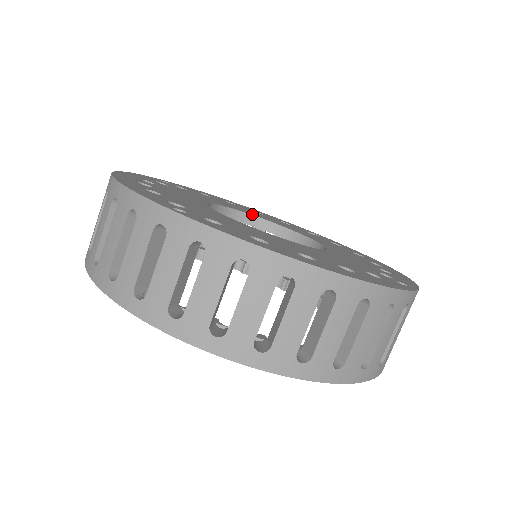
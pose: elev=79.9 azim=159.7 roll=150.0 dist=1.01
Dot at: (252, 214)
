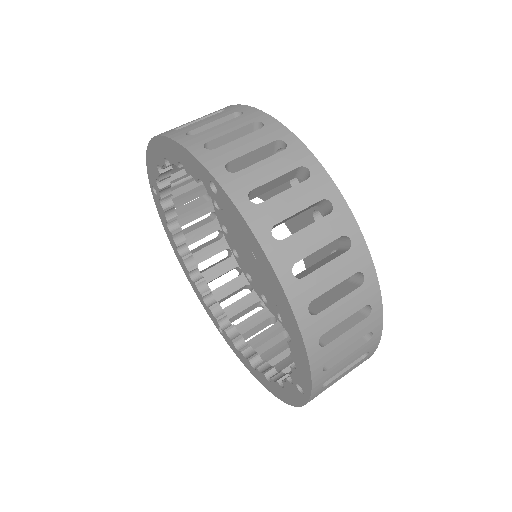
Dot at: occluded
